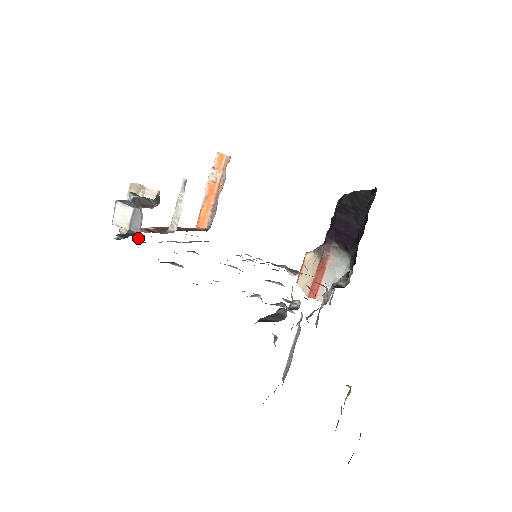
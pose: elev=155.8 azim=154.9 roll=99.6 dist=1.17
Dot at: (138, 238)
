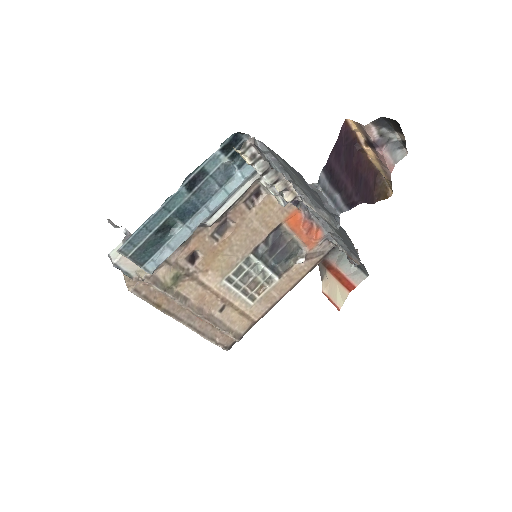
Dot at: (144, 272)
